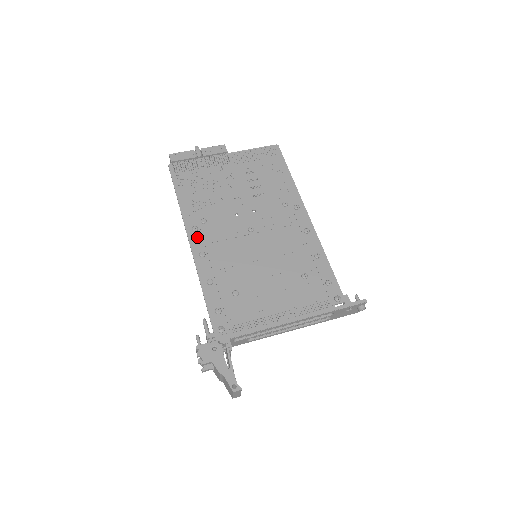
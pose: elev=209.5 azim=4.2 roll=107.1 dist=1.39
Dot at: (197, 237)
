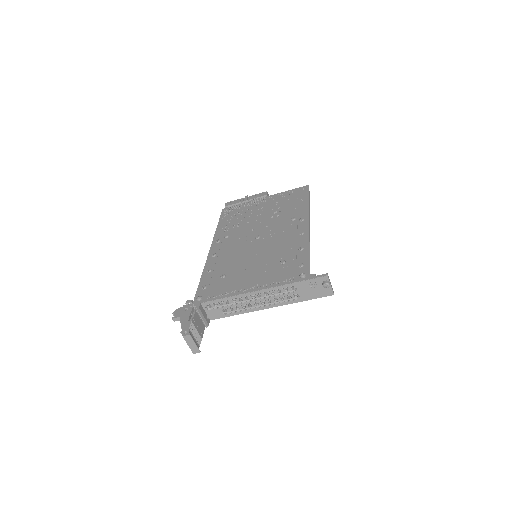
Dot at: (217, 246)
